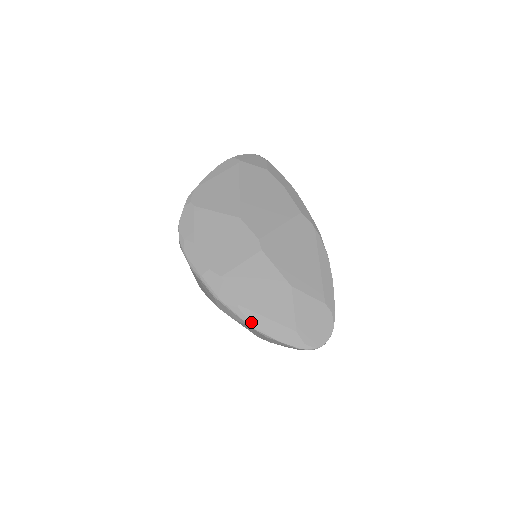
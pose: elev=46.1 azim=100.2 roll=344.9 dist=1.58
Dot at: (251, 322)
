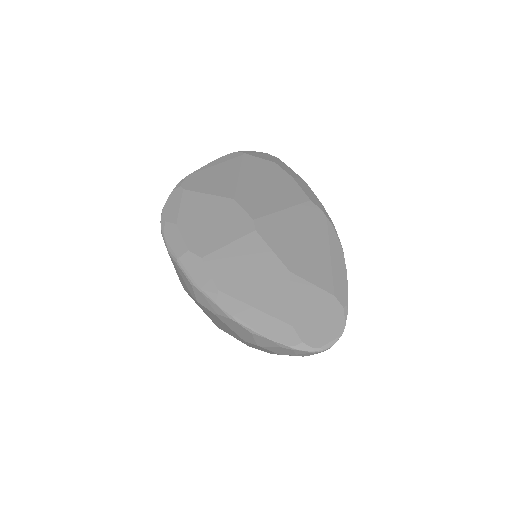
Dot at: (233, 312)
